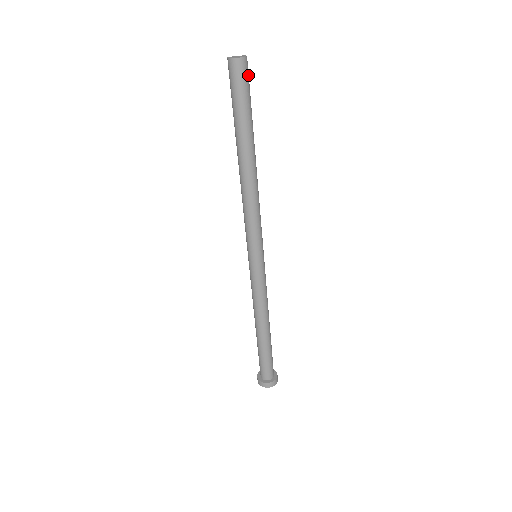
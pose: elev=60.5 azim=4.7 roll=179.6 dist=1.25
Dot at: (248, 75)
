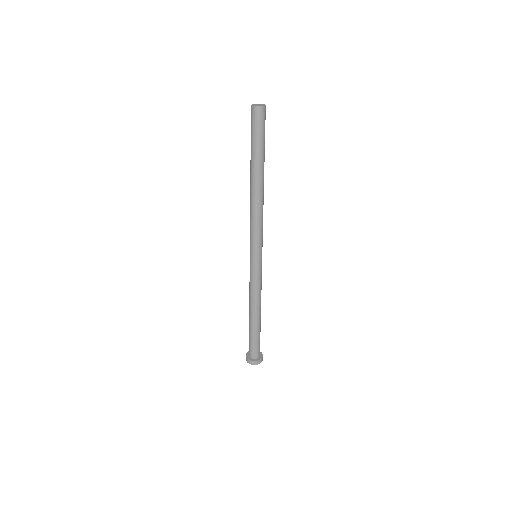
Dot at: (261, 120)
